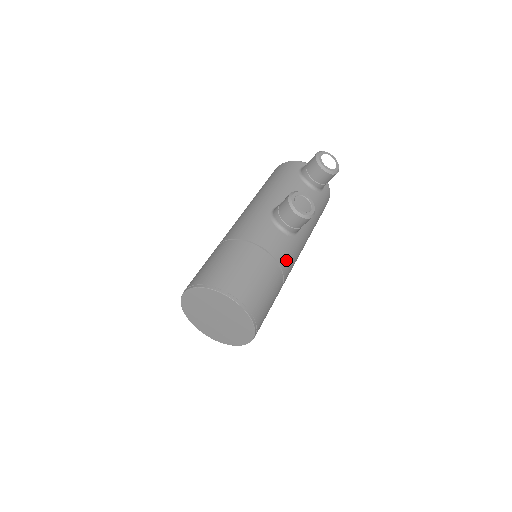
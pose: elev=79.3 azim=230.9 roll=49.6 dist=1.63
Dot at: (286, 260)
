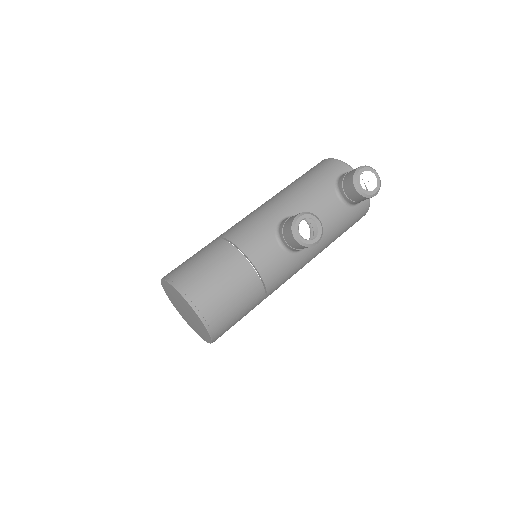
Dot at: (275, 277)
